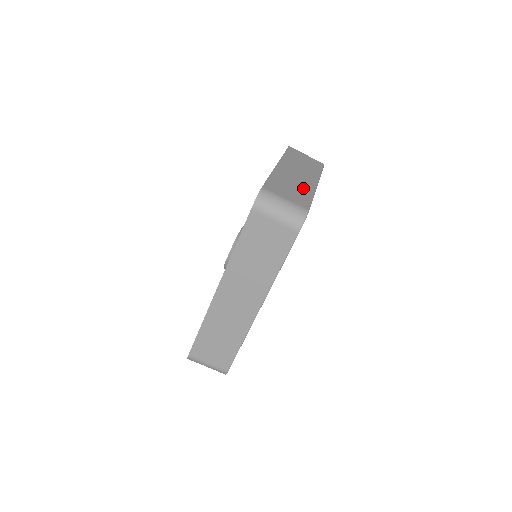
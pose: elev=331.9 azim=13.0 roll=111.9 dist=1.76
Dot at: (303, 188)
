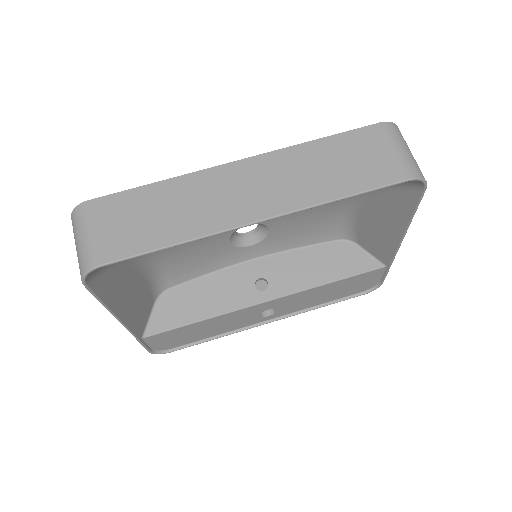
Dot at: occluded
